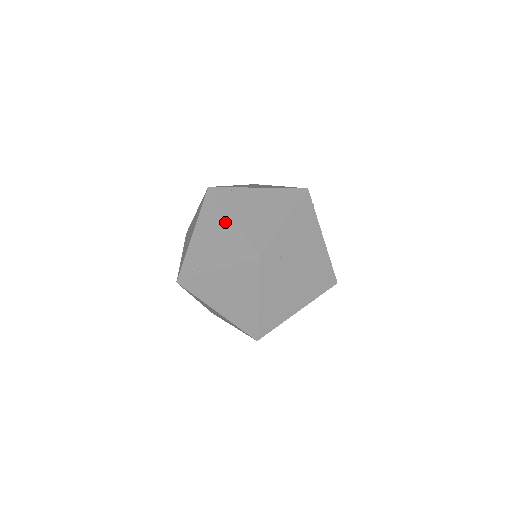
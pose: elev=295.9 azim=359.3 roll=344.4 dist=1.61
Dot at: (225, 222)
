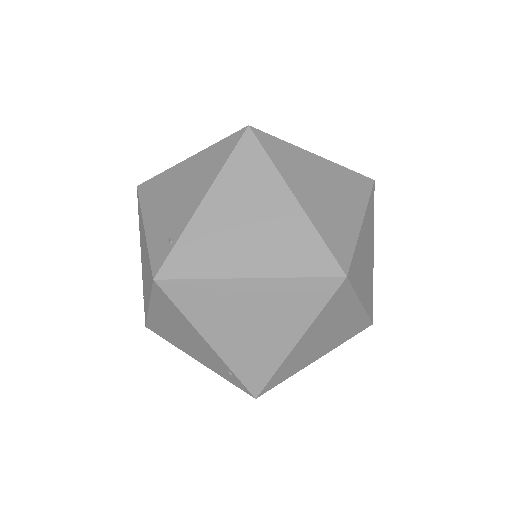
Dot at: occluded
